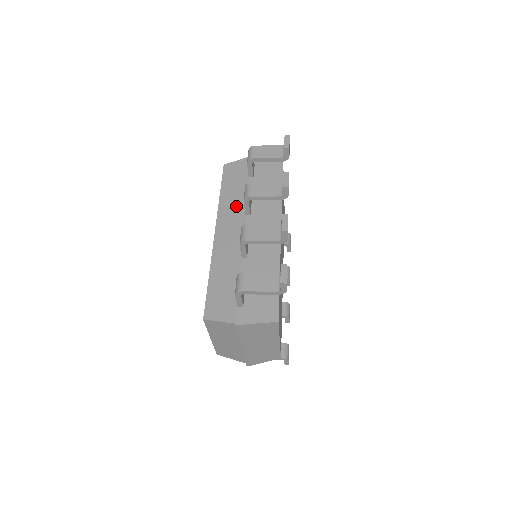
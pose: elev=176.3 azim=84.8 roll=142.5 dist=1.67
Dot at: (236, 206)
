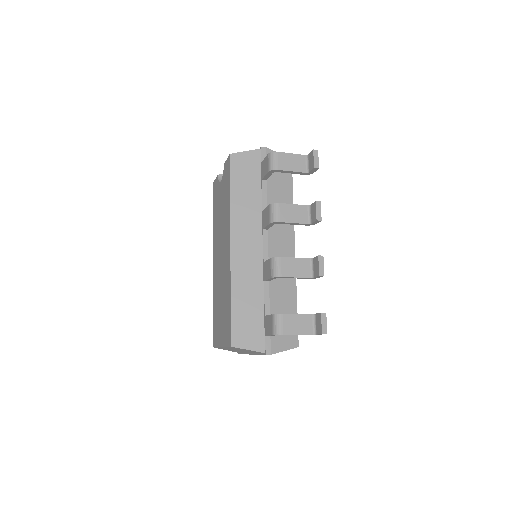
Dot at: (251, 215)
